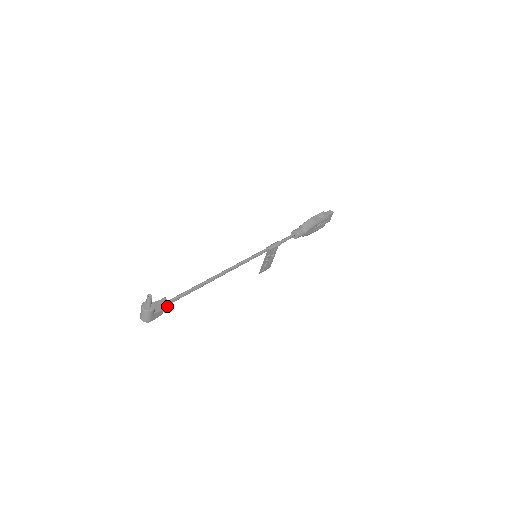
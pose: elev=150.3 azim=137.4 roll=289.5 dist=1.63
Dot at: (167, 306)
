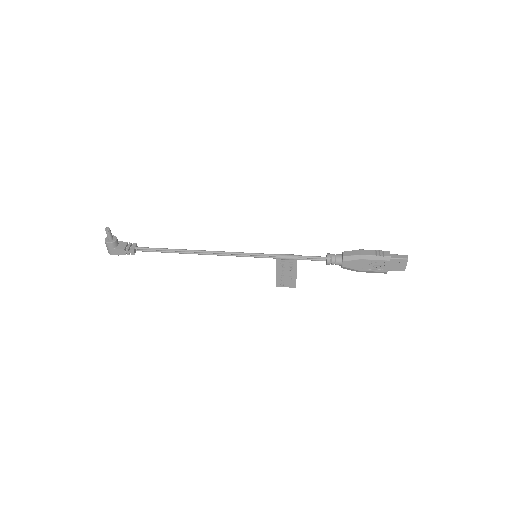
Dot at: (130, 250)
